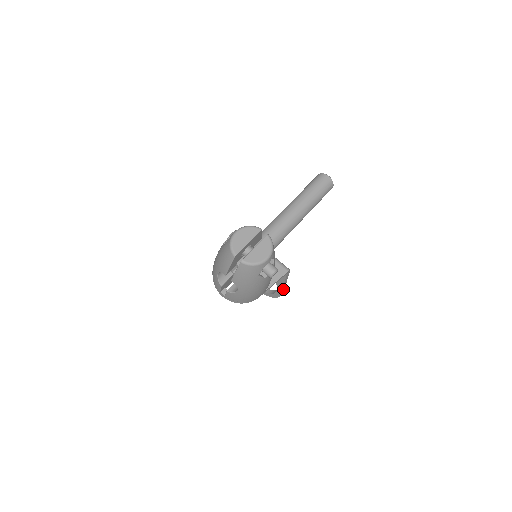
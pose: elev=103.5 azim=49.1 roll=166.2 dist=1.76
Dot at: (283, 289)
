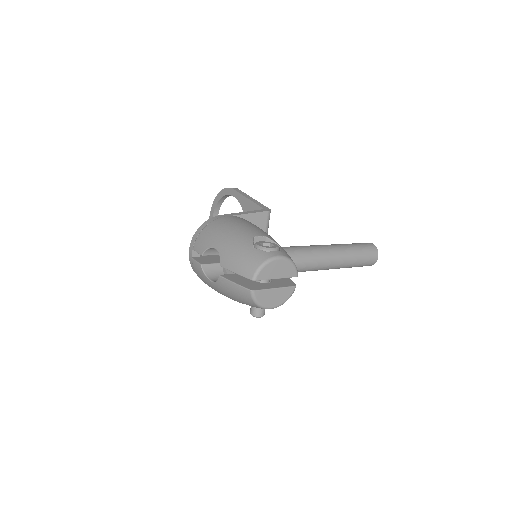
Dot at: occluded
